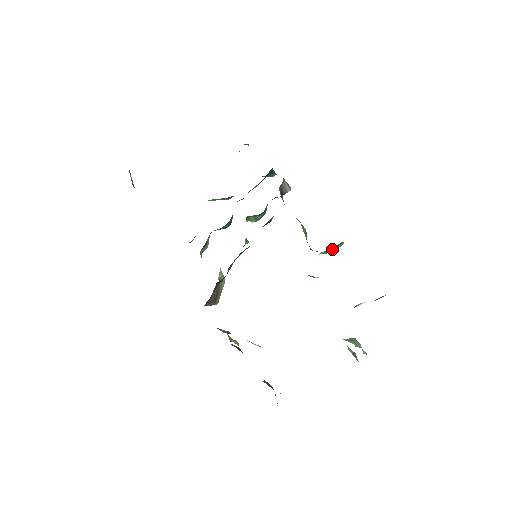
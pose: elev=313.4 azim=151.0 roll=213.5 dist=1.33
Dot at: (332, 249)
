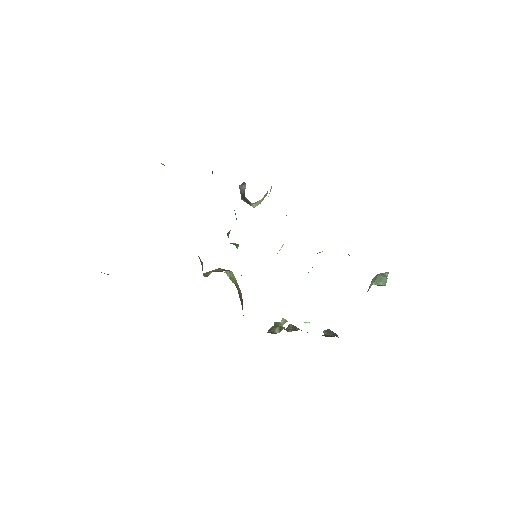
Dot at: occluded
